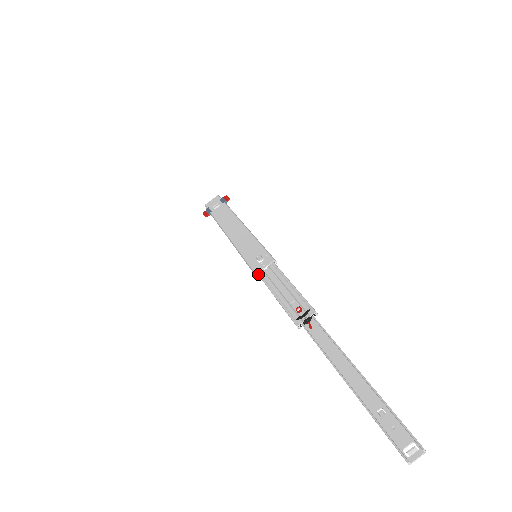
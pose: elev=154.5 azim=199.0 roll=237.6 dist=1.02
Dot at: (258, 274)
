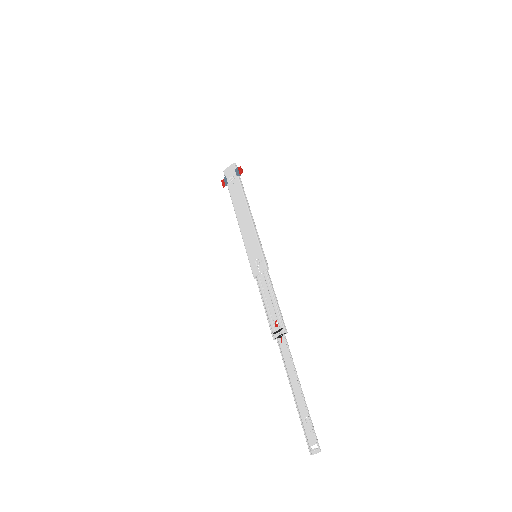
Dot at: (255, 278)
